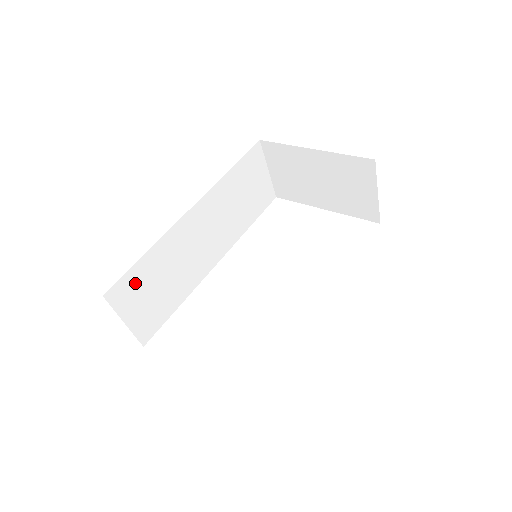
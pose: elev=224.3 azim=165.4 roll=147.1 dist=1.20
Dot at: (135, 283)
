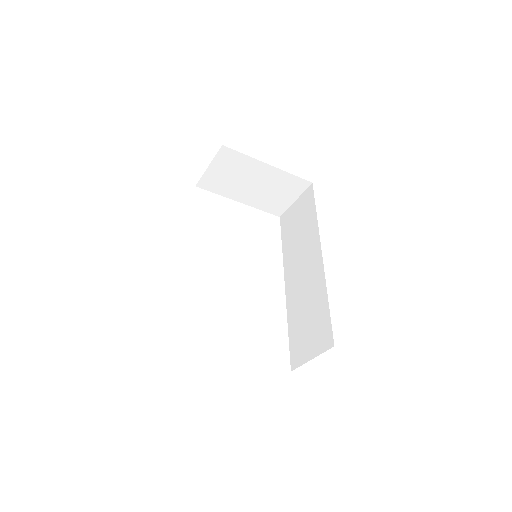
Dot at: occluded
